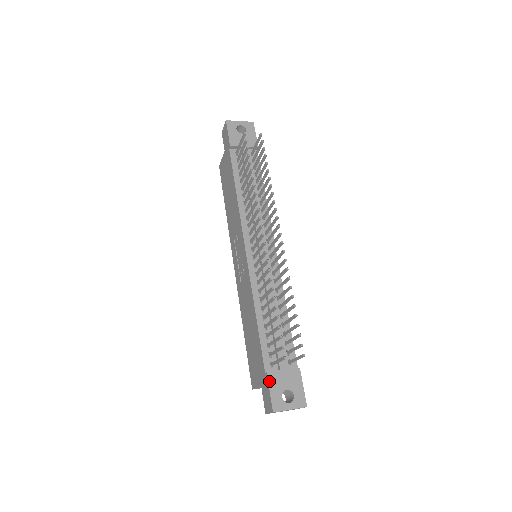
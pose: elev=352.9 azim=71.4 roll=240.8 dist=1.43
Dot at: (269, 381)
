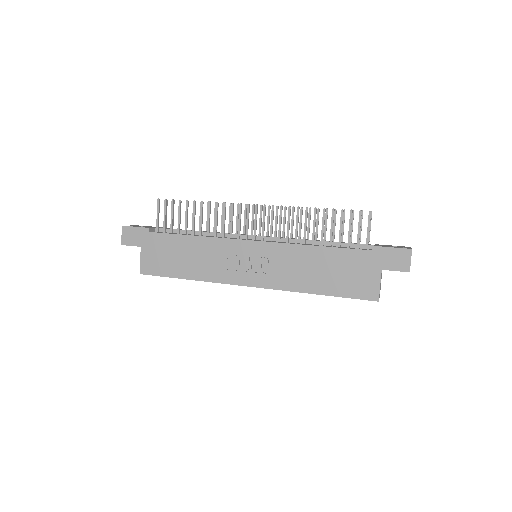
Dot at: (382, 246)
